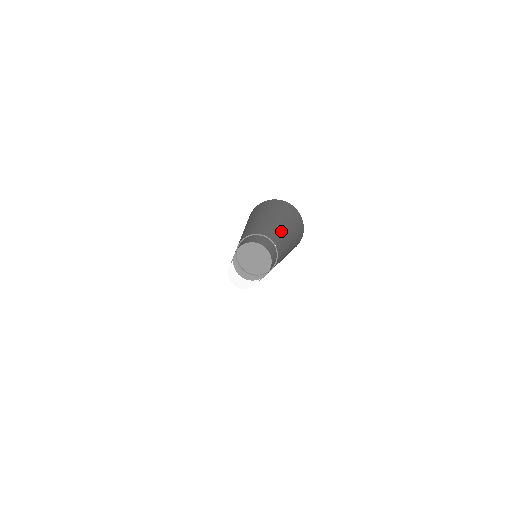
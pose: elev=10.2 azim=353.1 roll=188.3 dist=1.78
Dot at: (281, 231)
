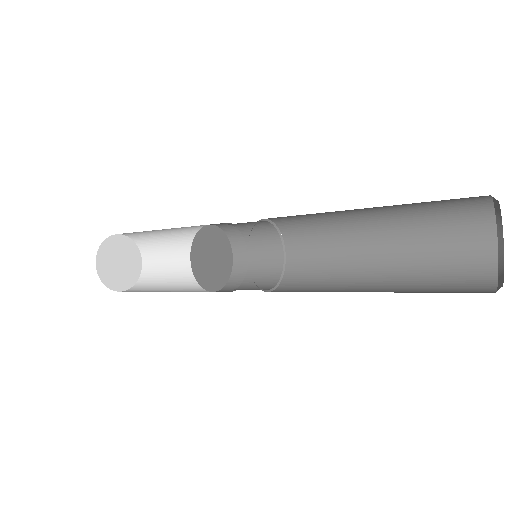
Dot at: (342, 211)
